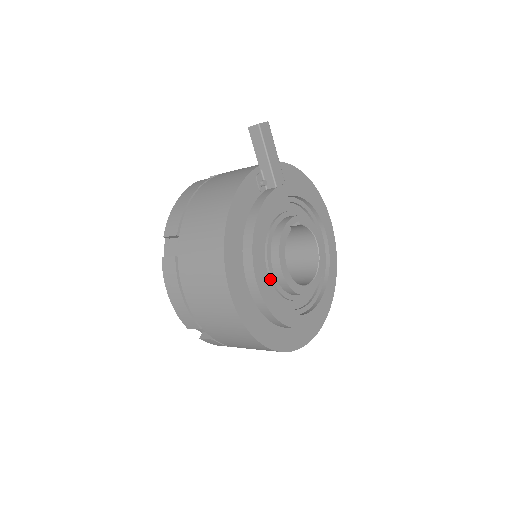
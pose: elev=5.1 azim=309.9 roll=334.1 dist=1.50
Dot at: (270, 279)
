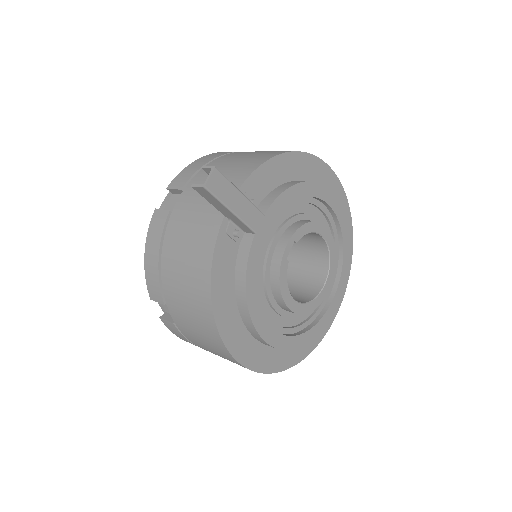
Dot at: (281, 316)
